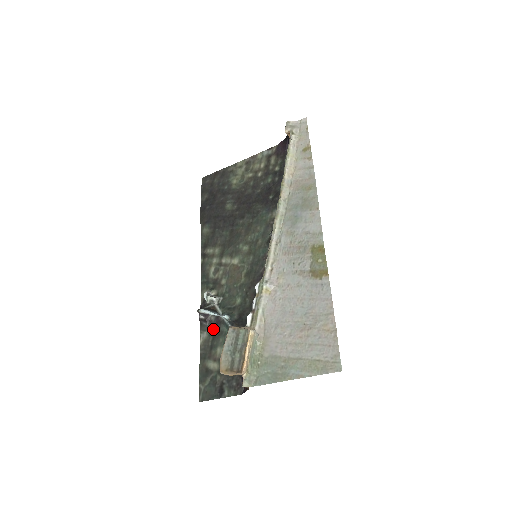
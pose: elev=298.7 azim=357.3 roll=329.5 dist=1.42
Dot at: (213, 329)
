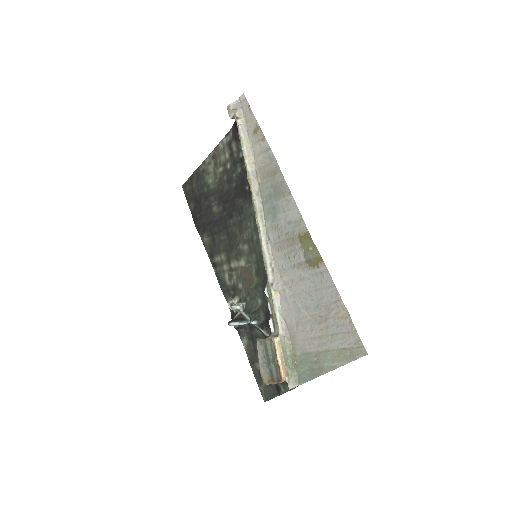
Dot at: (249, 334)
